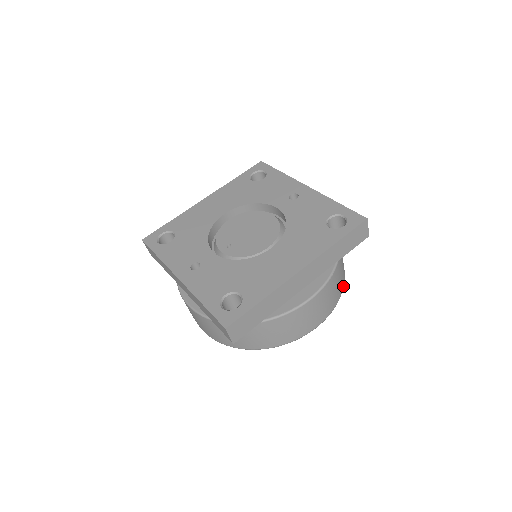
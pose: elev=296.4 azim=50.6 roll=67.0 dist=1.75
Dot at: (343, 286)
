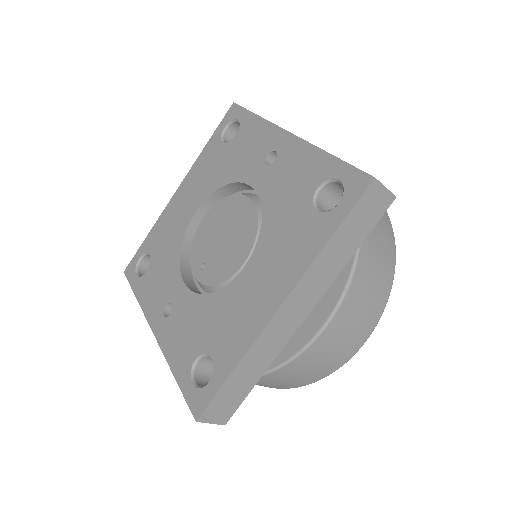
Dot at: (393, 268)
